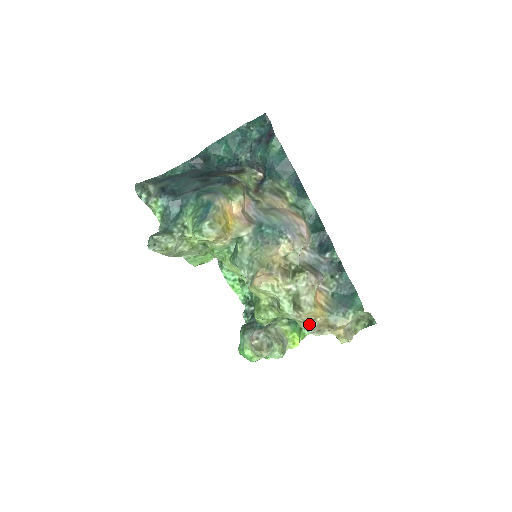
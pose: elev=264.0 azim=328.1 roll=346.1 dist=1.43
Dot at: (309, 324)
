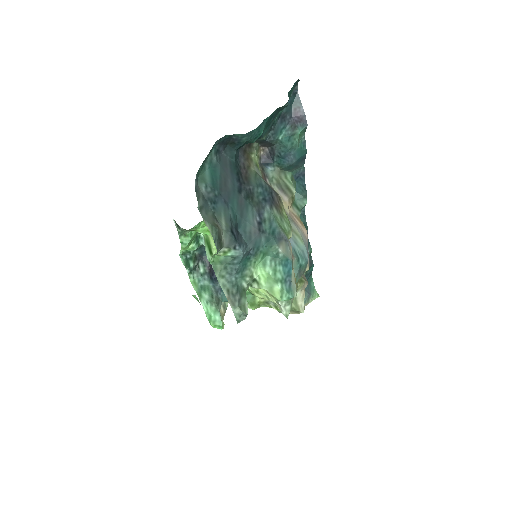
Dot at: occluded
